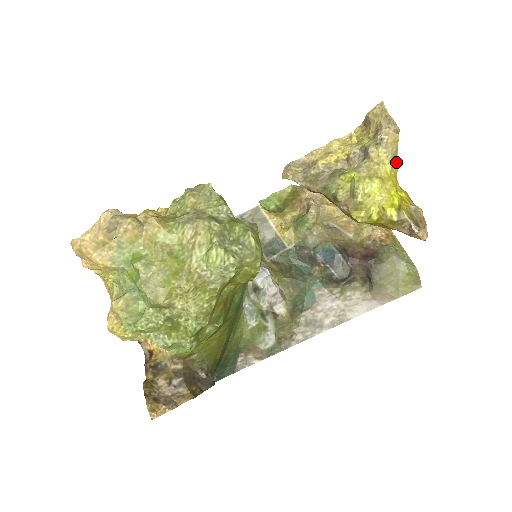
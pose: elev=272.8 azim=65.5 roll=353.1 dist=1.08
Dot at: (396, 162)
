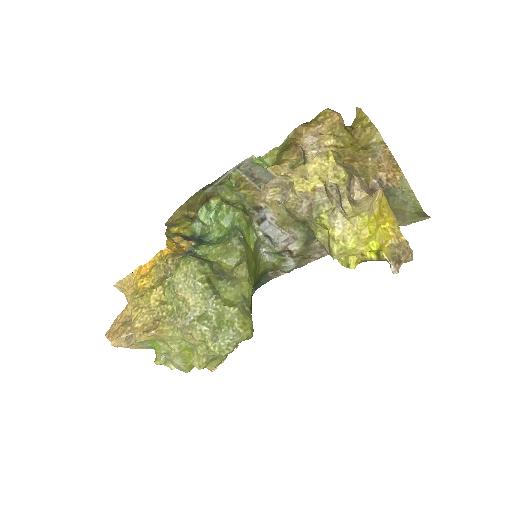
Dot at: (378, 198)
